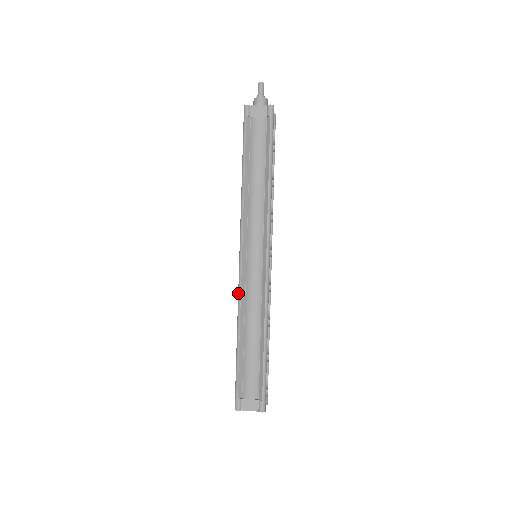
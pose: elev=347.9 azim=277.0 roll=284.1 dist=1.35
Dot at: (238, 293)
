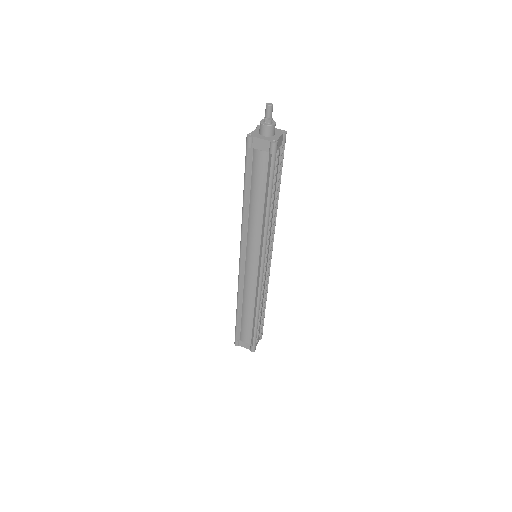
Dot at: (238, 283)
